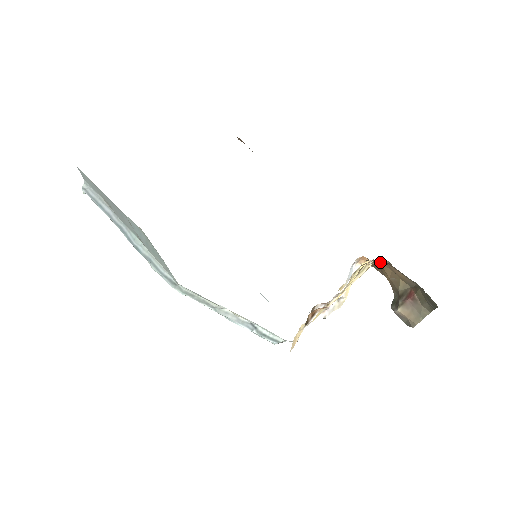
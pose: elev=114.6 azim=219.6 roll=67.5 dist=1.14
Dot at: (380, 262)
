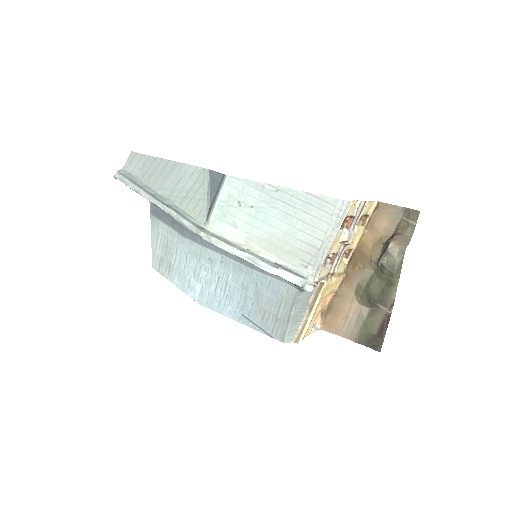
Dot at: (374, 205)
